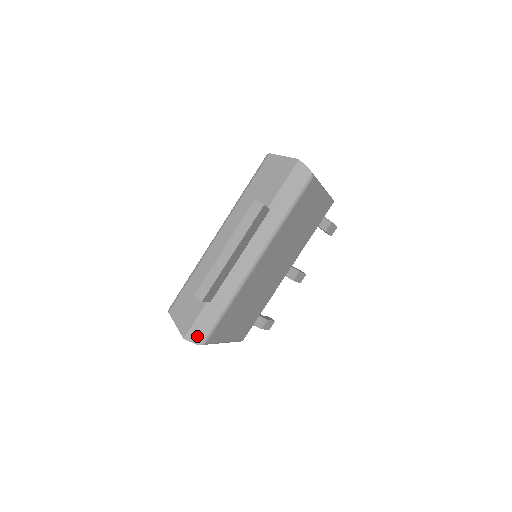
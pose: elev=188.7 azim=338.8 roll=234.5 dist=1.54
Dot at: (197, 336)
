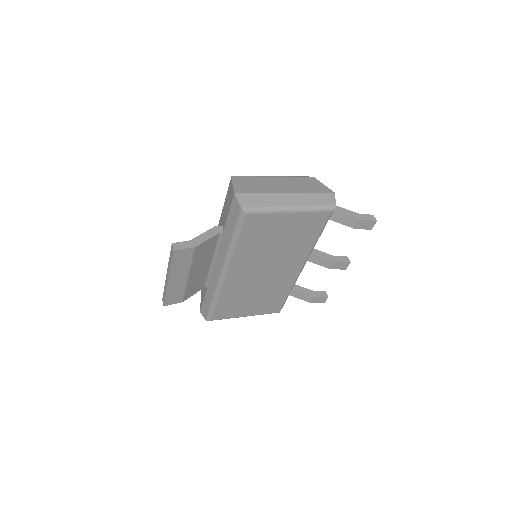
Dot at: (204, 314)
